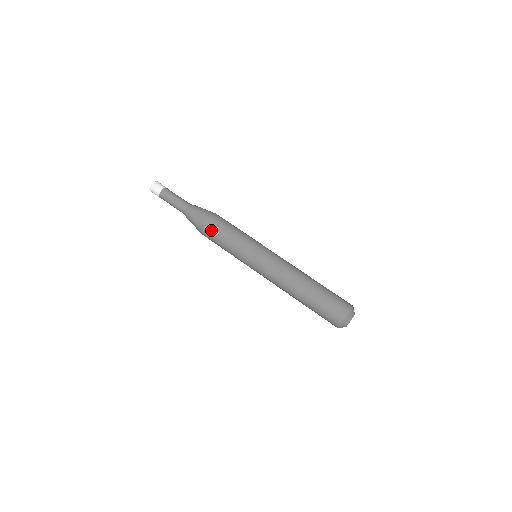
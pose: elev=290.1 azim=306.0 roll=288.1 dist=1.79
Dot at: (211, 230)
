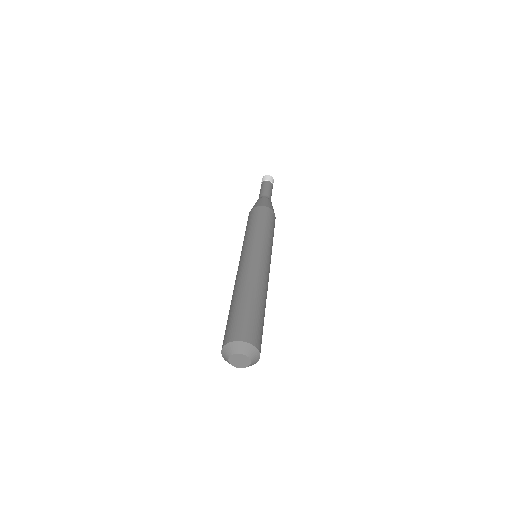
Dot at: occluded
